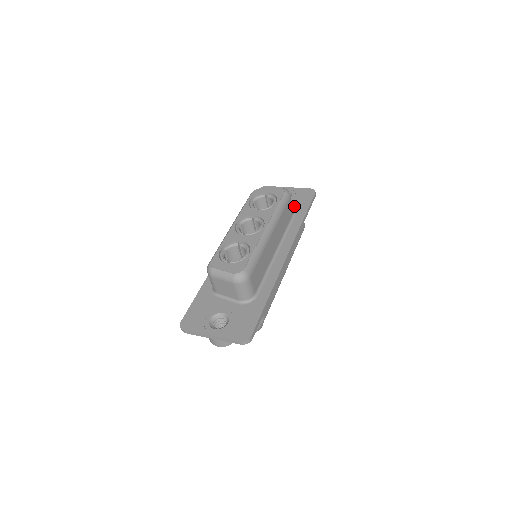
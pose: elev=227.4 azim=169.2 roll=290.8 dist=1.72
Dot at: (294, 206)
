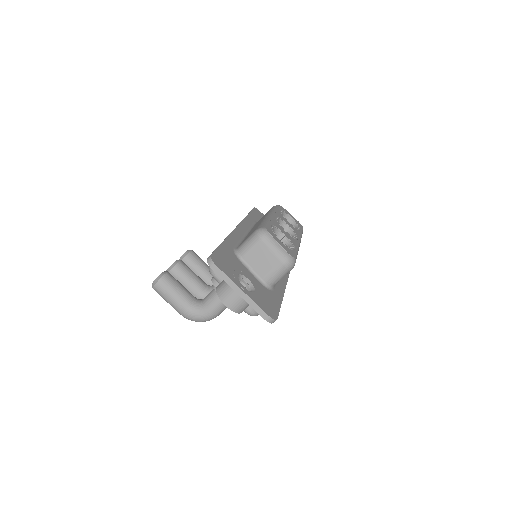
Dot at: occluded
